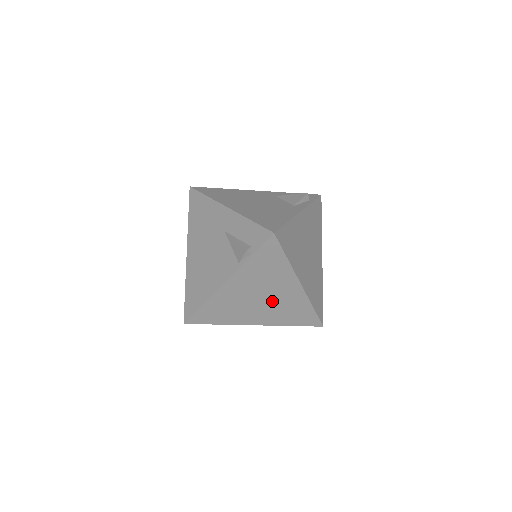
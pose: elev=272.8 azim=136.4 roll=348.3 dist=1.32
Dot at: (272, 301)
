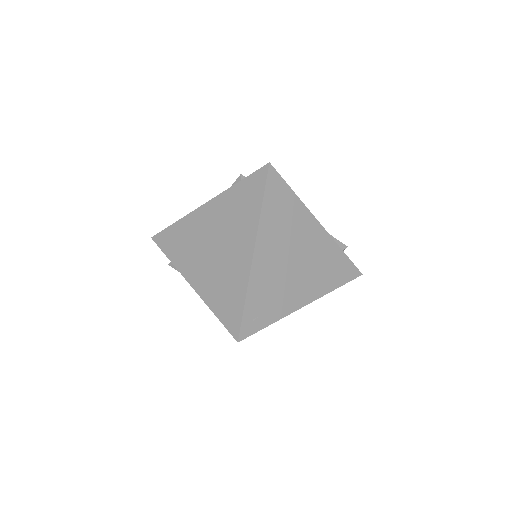
Dot at: (221, 258)
